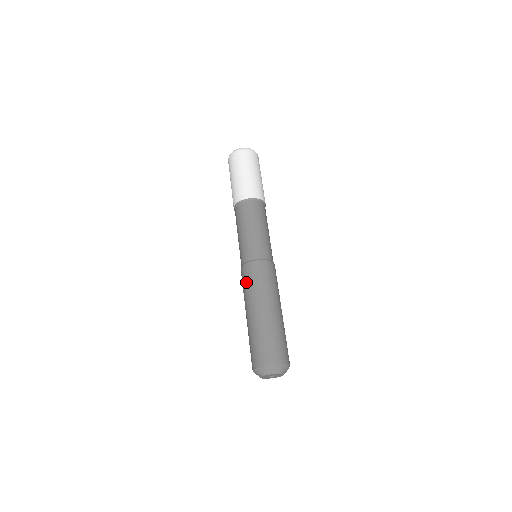
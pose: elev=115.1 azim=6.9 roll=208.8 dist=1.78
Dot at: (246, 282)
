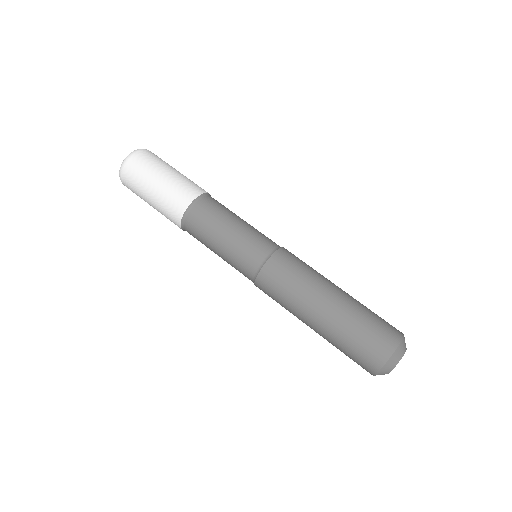
Dot at: (287, 279)
